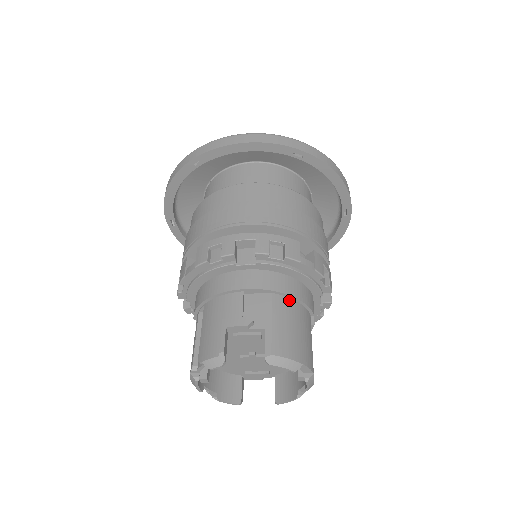
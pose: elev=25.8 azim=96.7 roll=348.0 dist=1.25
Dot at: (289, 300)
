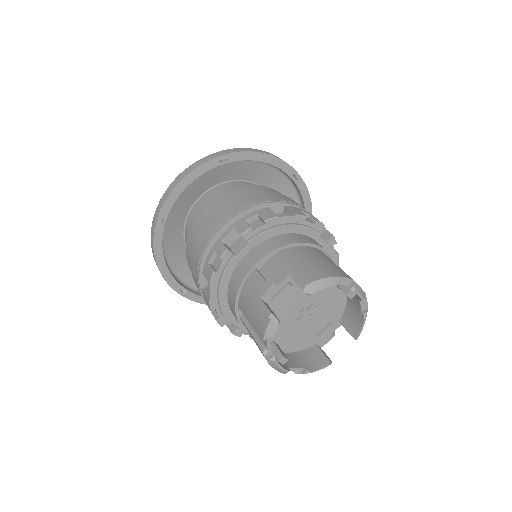
Dot at: (293, 248)
